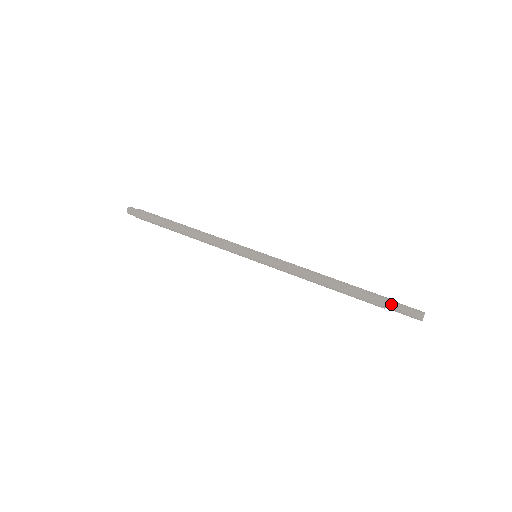
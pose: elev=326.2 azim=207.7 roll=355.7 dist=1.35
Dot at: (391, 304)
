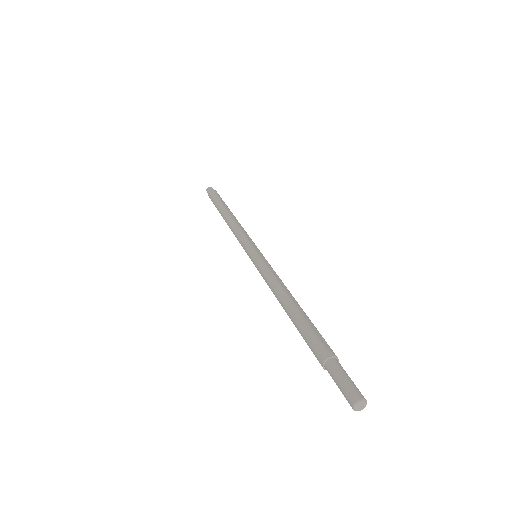
Dot at: (330, 364)
